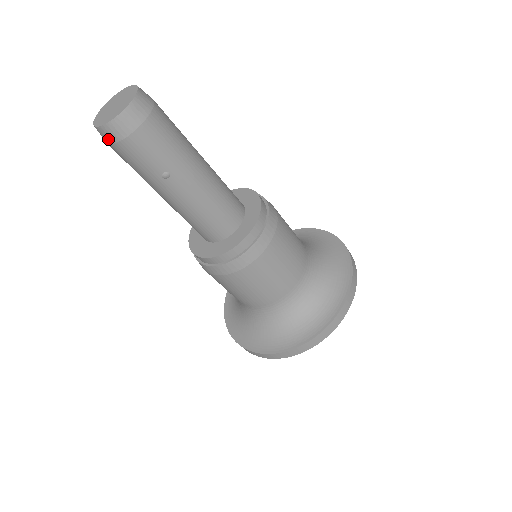
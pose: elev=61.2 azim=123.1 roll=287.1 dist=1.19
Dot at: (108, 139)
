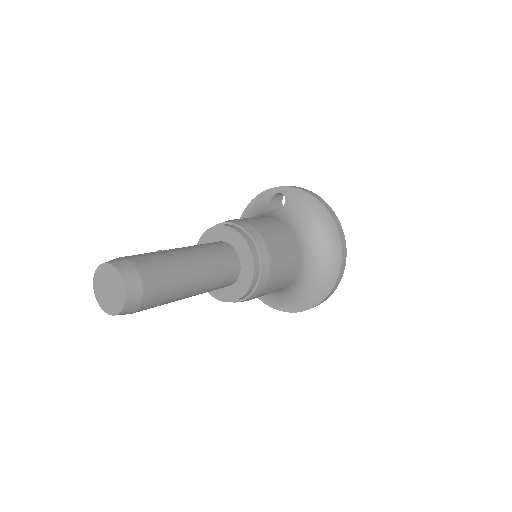
Dot at: occluded
